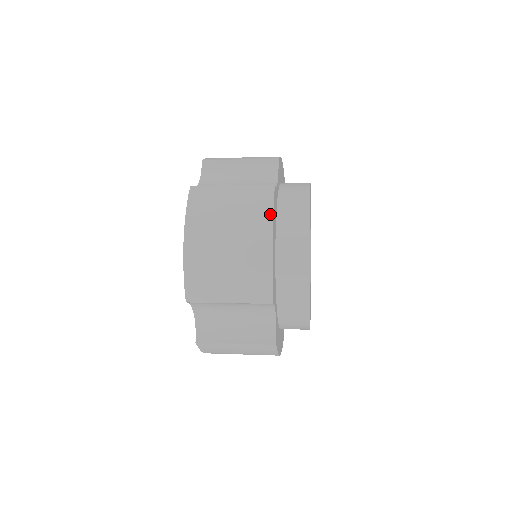
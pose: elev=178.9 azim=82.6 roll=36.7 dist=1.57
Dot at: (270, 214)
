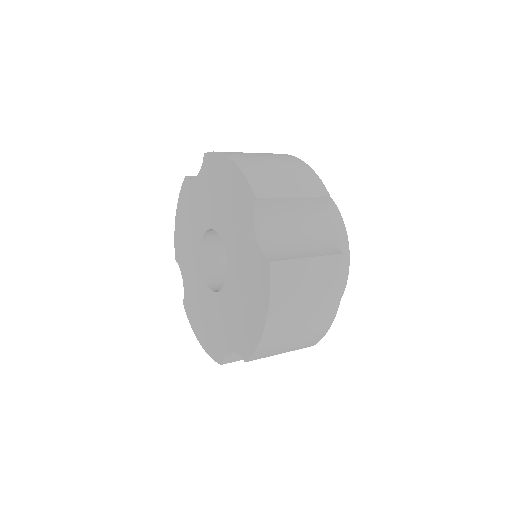
Dot at: (286, 154)
